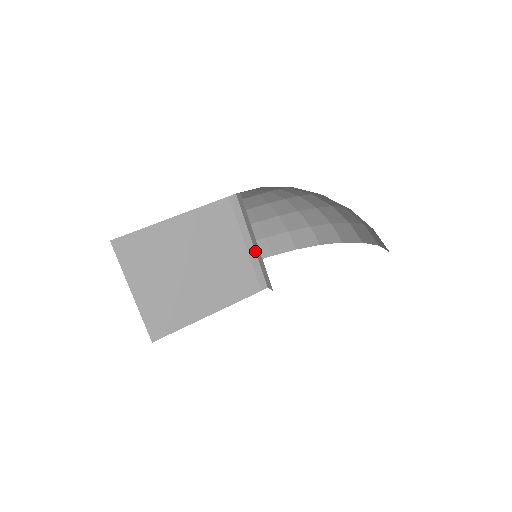
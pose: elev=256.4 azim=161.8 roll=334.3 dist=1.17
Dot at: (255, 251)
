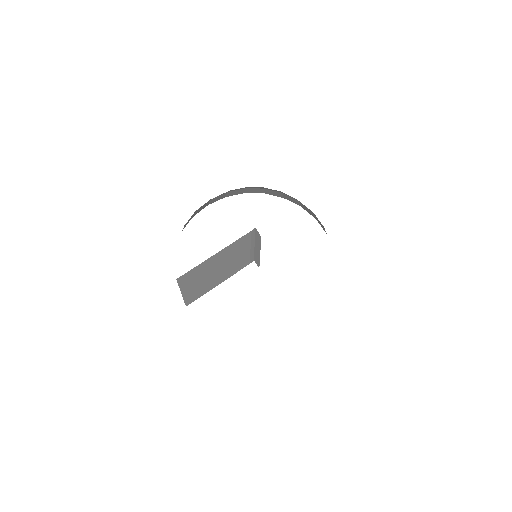
Dot at: (254, 248)
